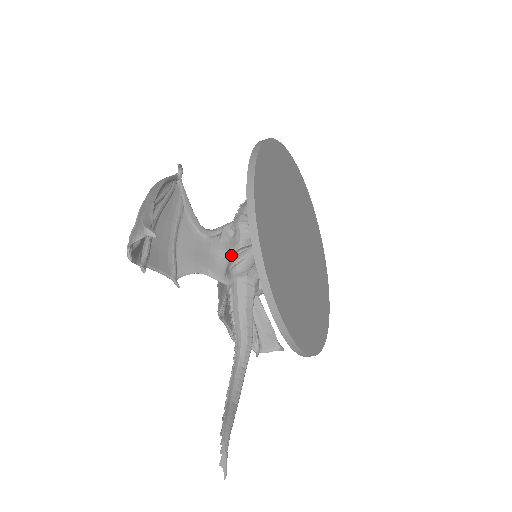
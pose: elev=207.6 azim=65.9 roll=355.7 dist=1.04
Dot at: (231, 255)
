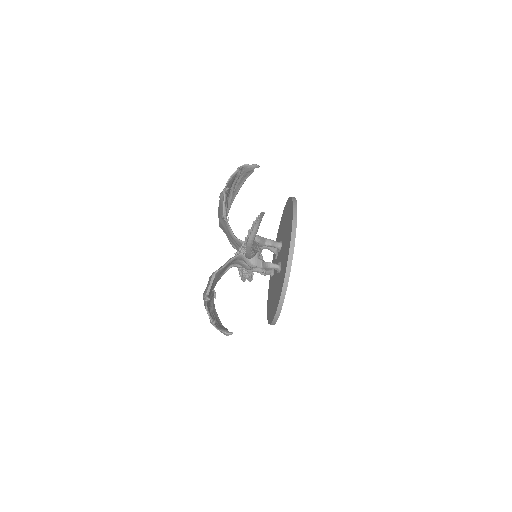
Dot at: occluded
